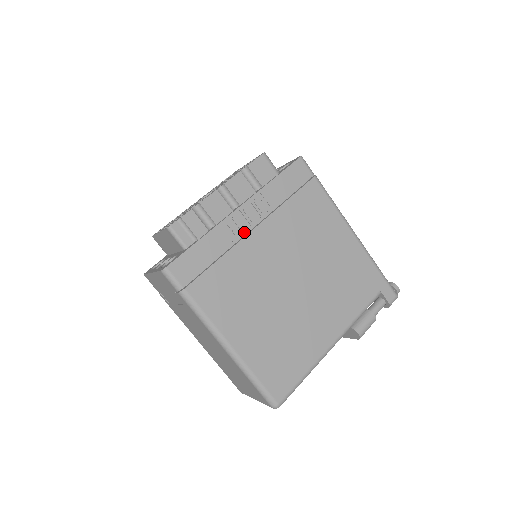
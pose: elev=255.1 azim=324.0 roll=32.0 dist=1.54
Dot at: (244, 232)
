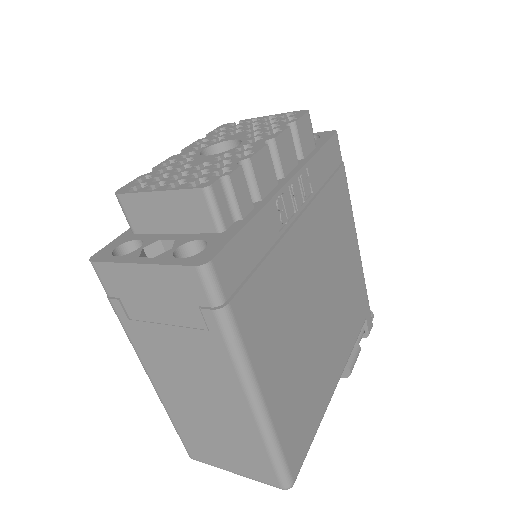
Dot at: (290, 220)
